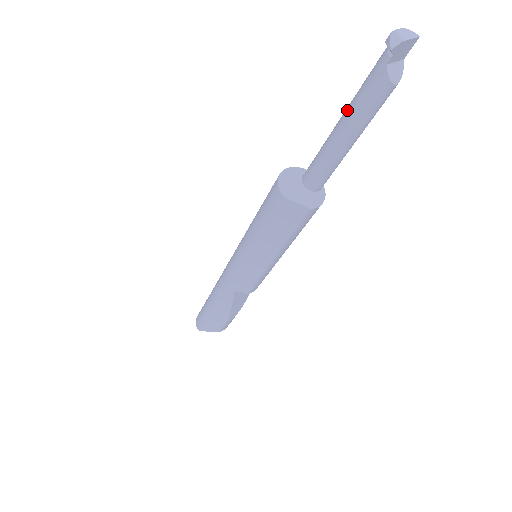
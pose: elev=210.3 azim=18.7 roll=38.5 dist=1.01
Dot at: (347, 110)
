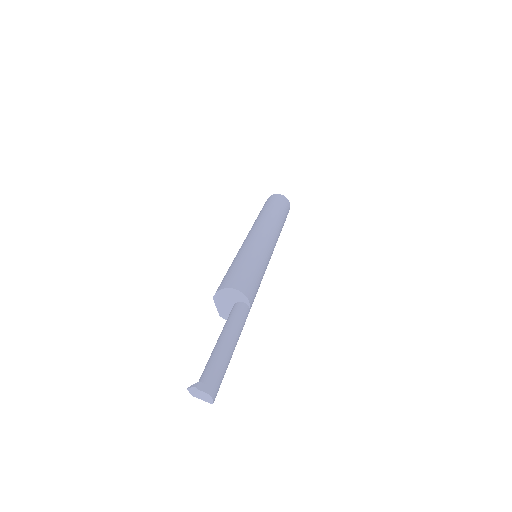
Dot at: (216, 347)
